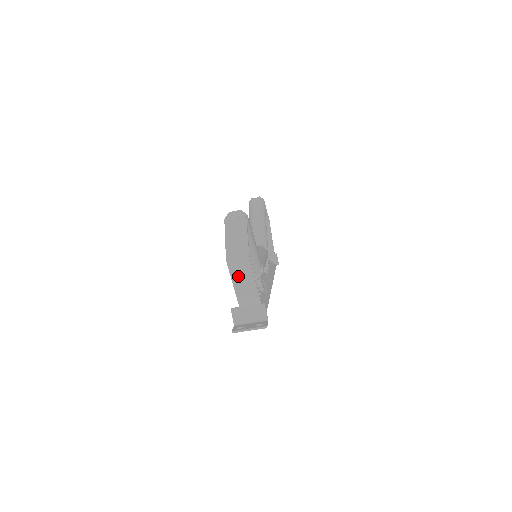
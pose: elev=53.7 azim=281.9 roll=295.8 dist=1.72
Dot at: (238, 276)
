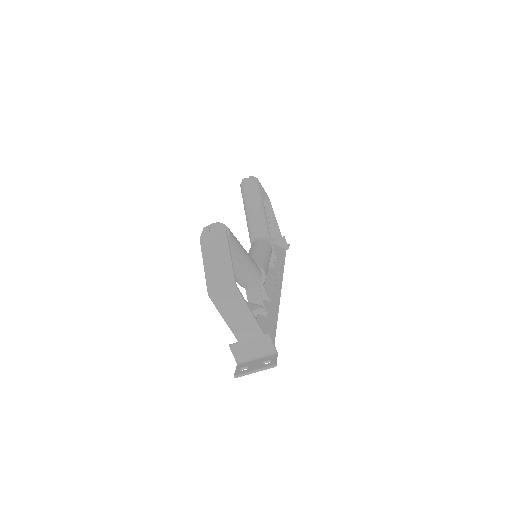
Dot at: (228, 310)
